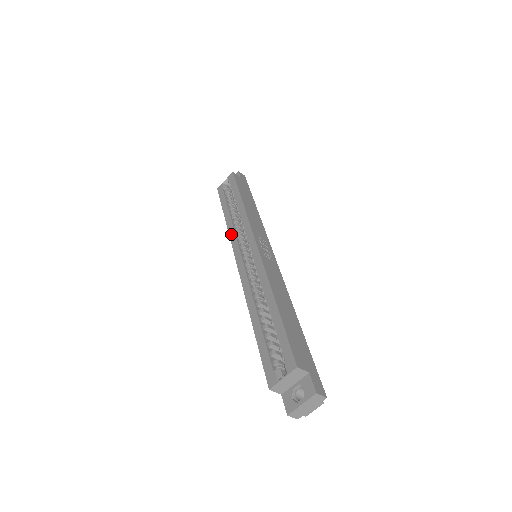
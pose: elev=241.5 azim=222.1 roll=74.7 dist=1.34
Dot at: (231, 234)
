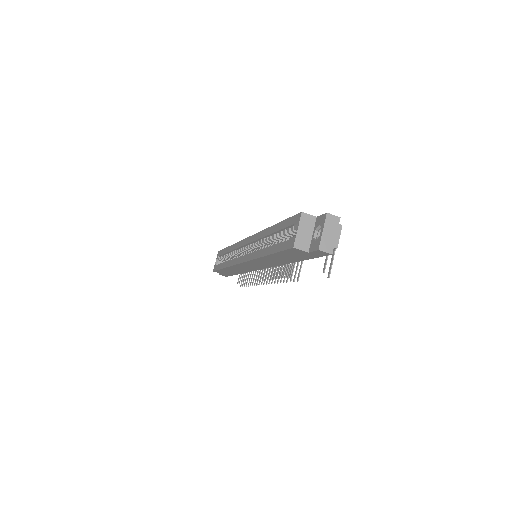
Dot at: (231, 263)
